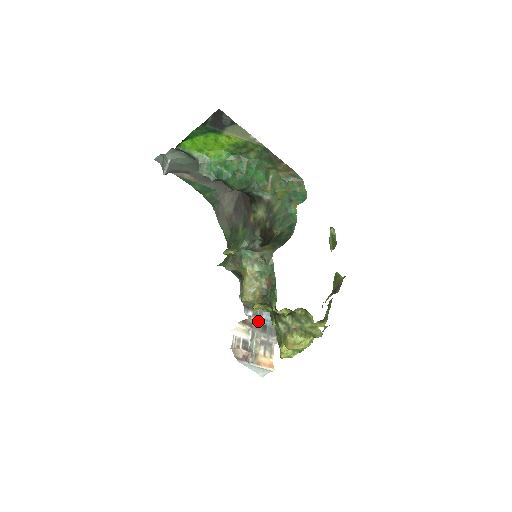
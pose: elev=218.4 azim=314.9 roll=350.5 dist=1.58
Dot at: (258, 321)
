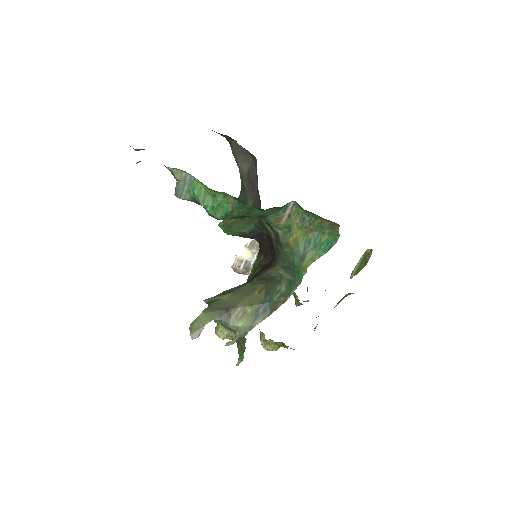
Dot at: occluded
